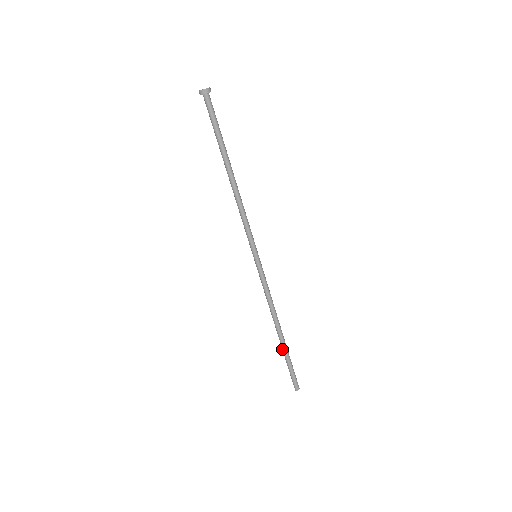
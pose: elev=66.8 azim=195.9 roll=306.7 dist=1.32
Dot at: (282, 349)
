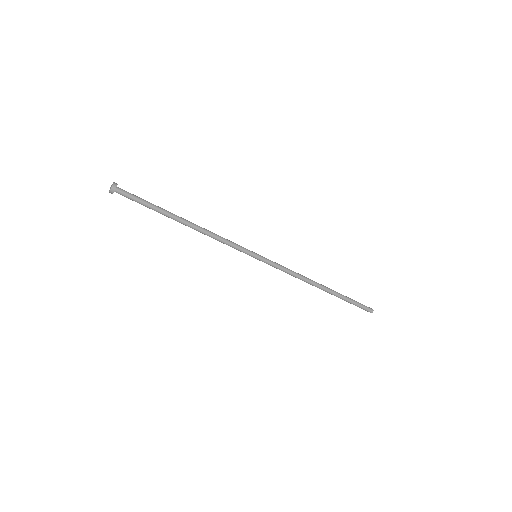
Dot at: (334, 295)
